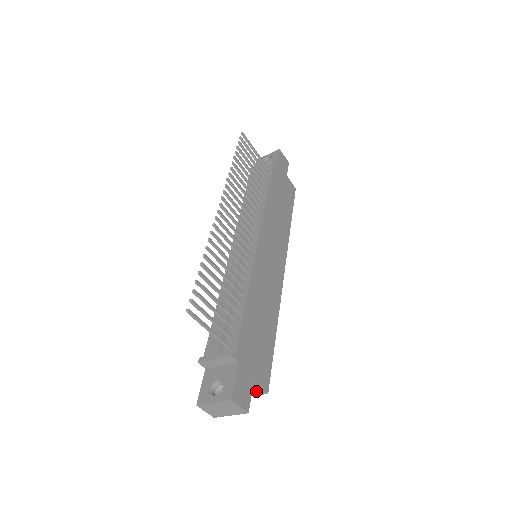
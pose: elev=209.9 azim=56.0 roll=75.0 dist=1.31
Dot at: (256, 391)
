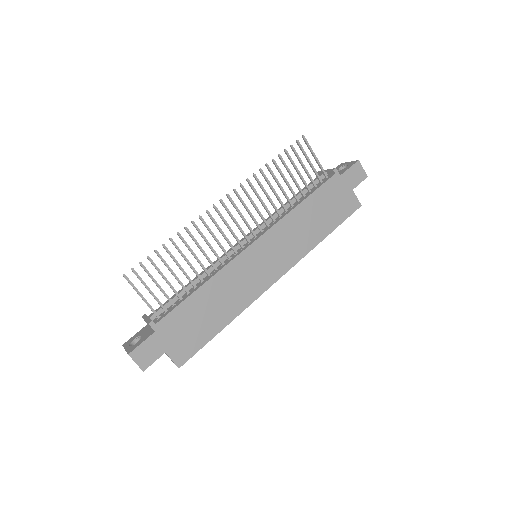
Dot at: occluded
